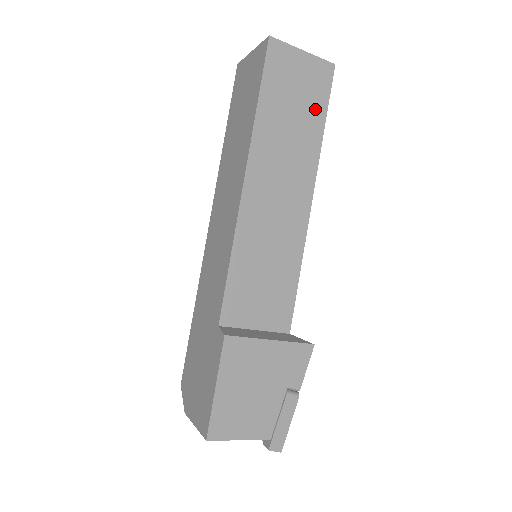
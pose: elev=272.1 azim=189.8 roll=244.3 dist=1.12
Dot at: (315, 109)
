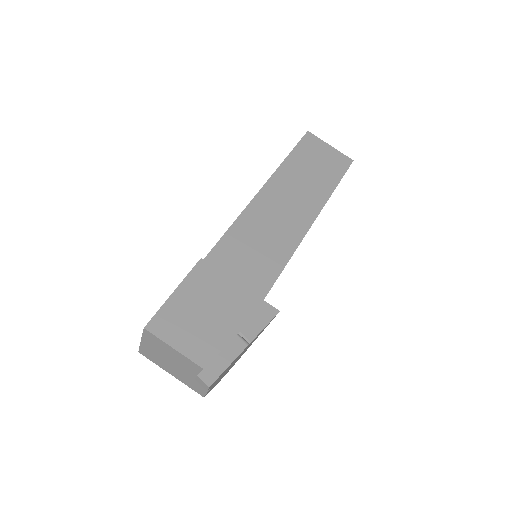
Dot at: (331, 175)
